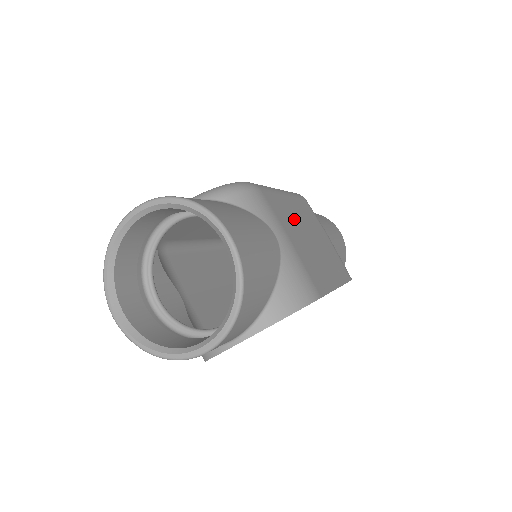
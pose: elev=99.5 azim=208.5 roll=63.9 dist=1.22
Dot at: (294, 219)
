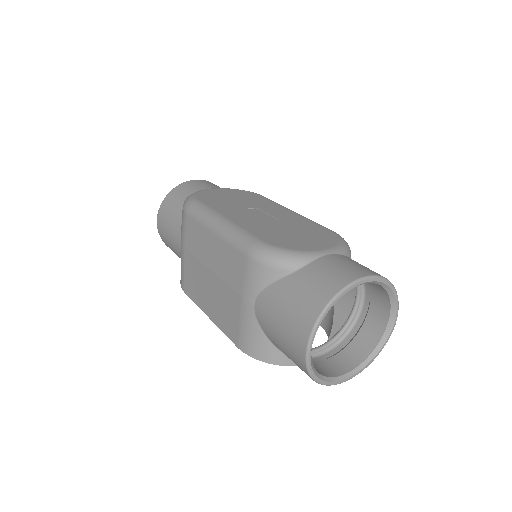
Dot at: occluded
